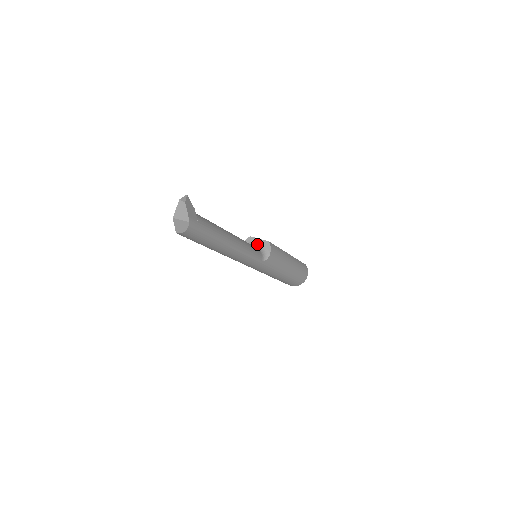
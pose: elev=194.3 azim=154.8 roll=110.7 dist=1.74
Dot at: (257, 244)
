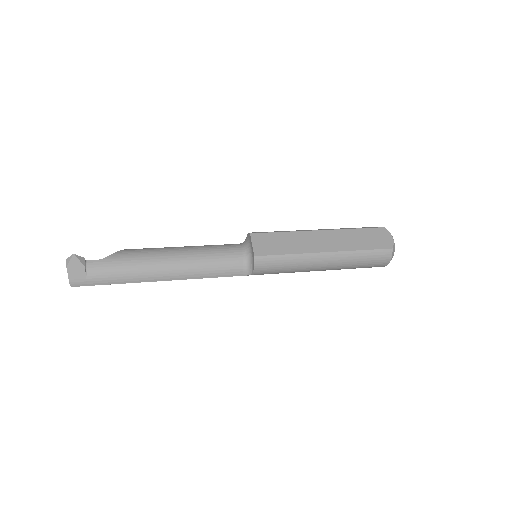
Dot at: (250, 249)
